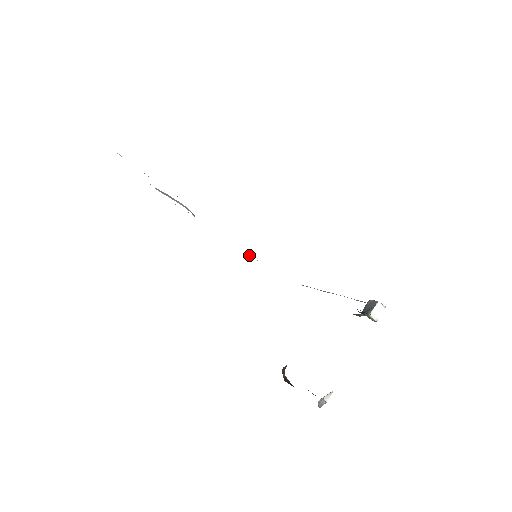
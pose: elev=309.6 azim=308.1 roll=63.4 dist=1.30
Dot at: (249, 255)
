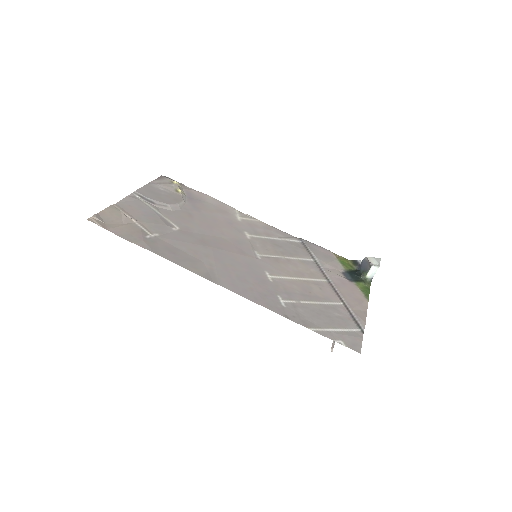
Dot at: (246, 214)
